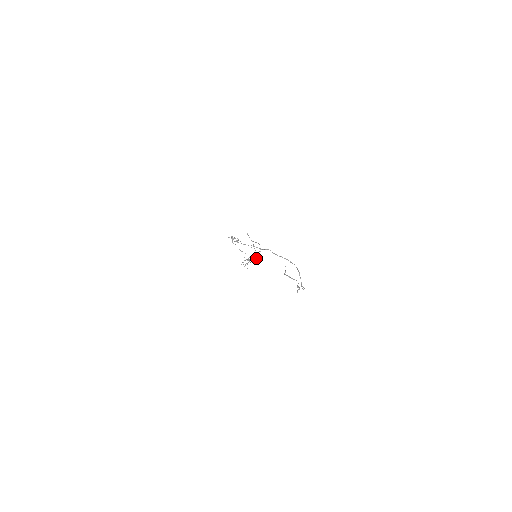
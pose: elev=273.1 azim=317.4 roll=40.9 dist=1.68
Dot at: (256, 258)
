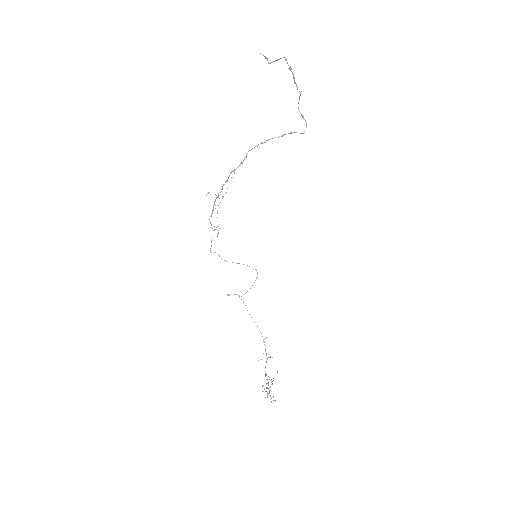
Dot at: (270, 357)
